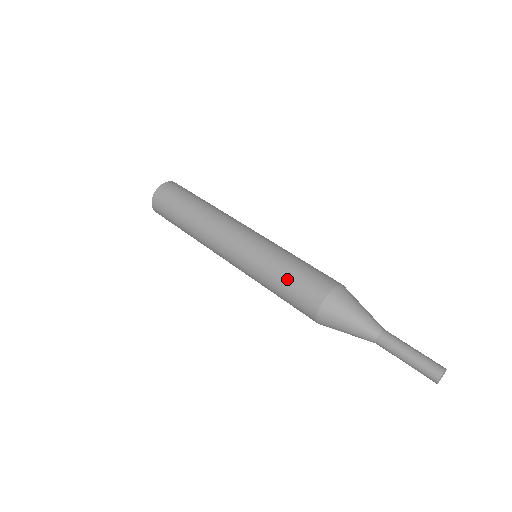
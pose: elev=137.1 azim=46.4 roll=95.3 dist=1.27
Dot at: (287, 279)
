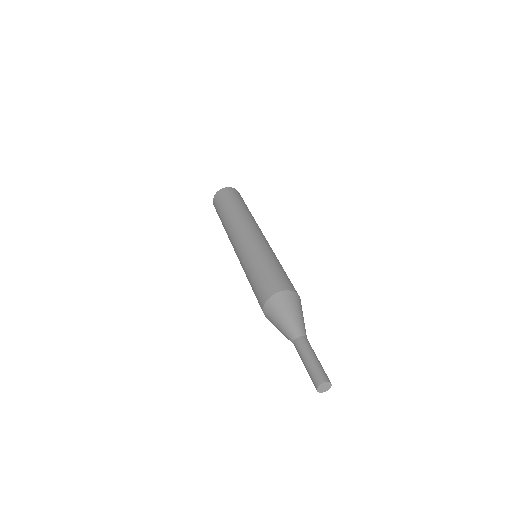
Dot at: (257, 275)
